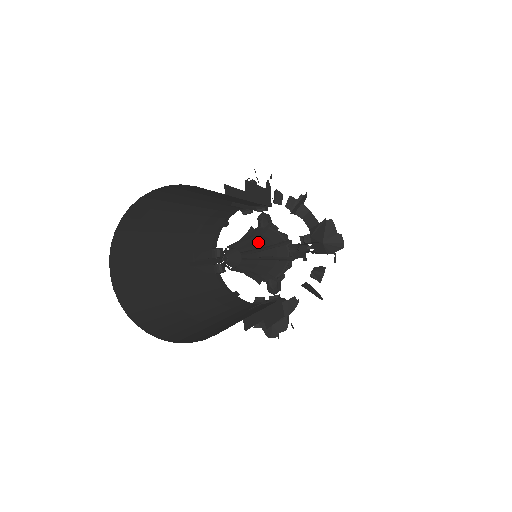
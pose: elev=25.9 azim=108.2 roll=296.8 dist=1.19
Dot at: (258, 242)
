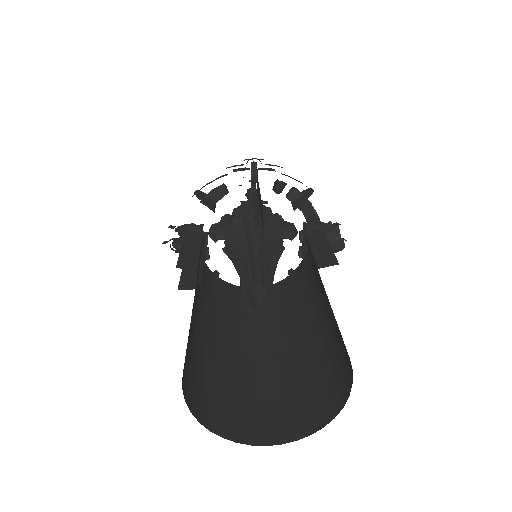
Dot at: (267, 251)
